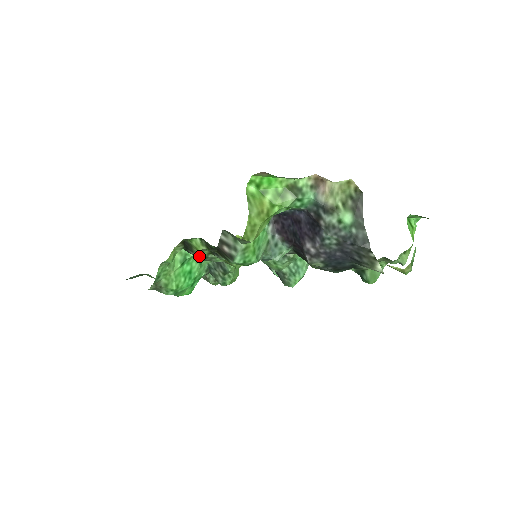
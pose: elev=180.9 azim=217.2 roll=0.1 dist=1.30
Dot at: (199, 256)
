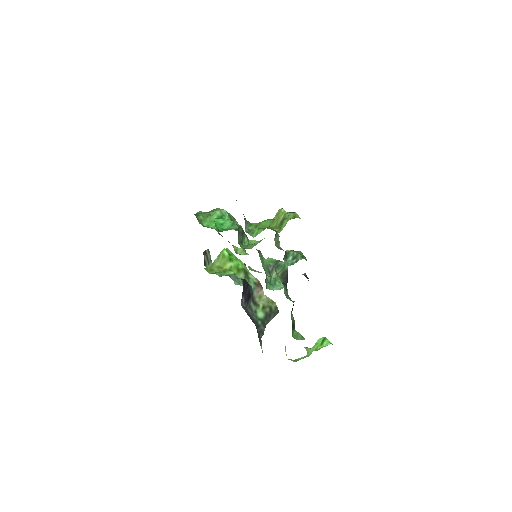
Dot at: occluded
